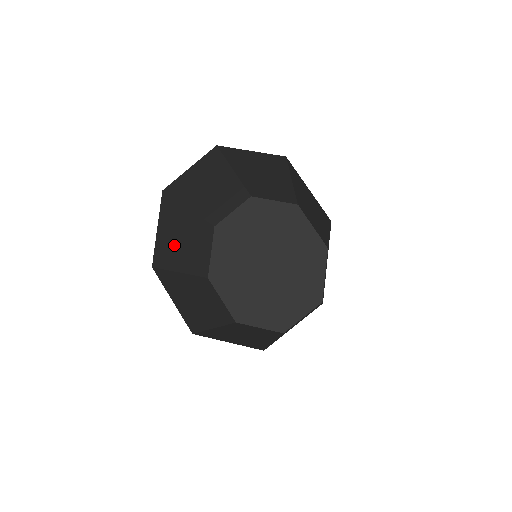
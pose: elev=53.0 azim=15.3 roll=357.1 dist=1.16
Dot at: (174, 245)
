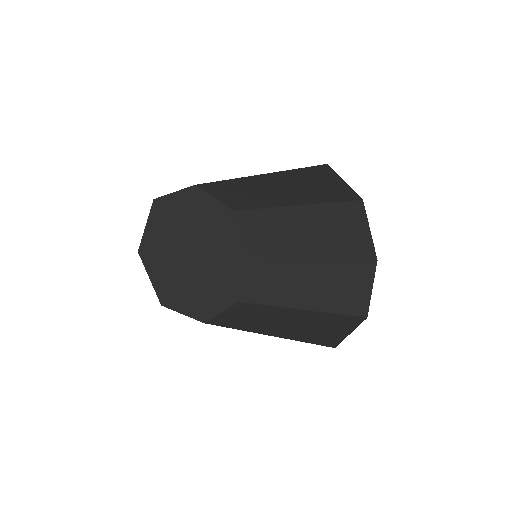
Dot at: occluded
